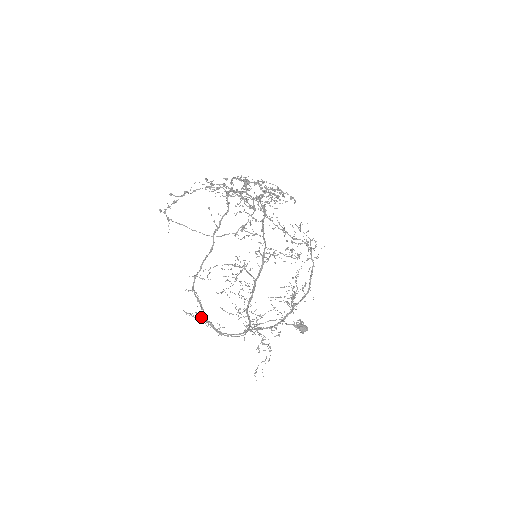
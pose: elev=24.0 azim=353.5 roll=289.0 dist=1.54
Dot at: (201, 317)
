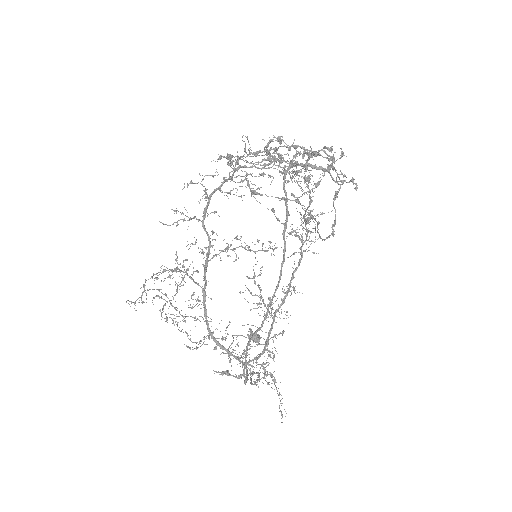
Dot at: (250, 370)
